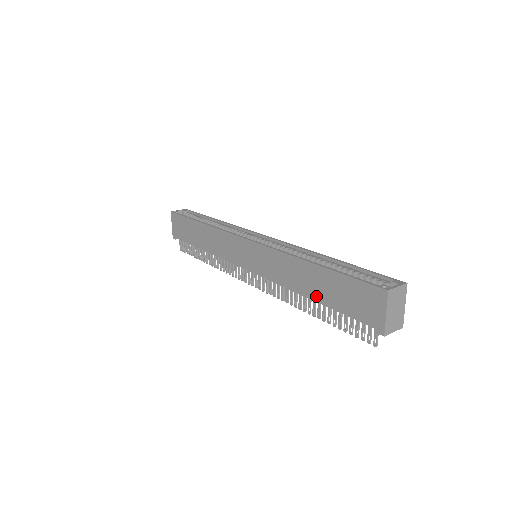
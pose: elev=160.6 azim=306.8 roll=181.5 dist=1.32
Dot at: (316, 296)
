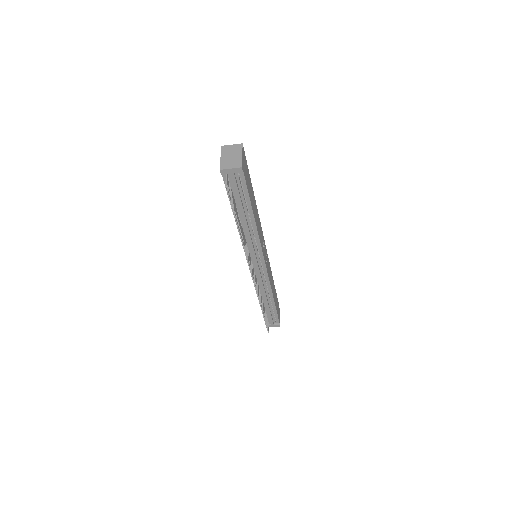
Dot at: occluded
